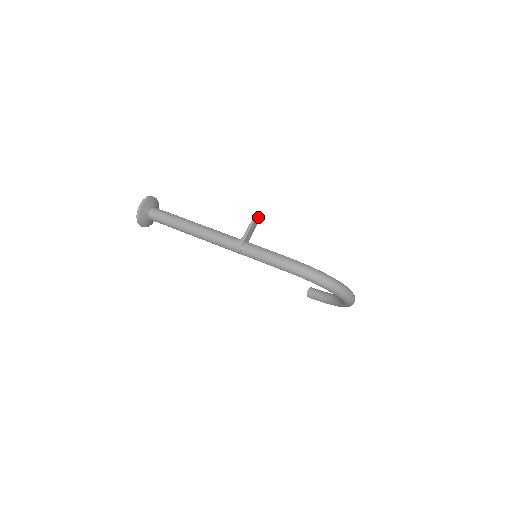
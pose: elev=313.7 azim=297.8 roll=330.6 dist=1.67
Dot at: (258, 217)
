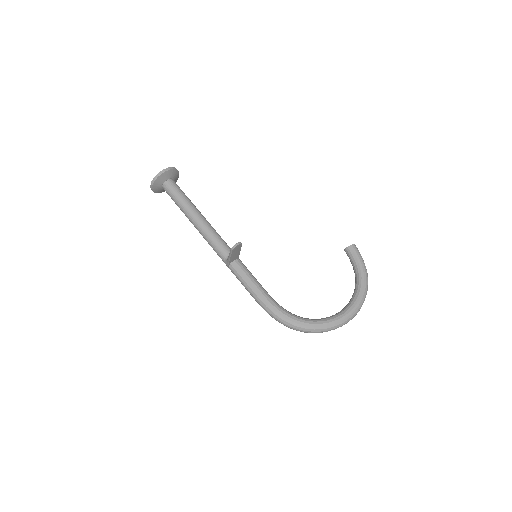
Dot at: (237, 247)
